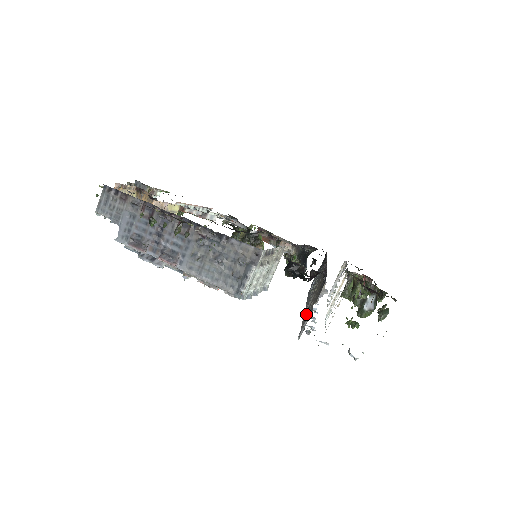
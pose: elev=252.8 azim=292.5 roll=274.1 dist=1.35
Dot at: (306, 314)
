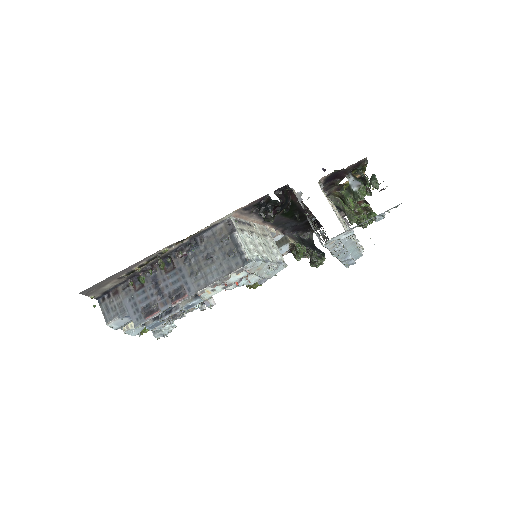
Dot at: (321, 239)
